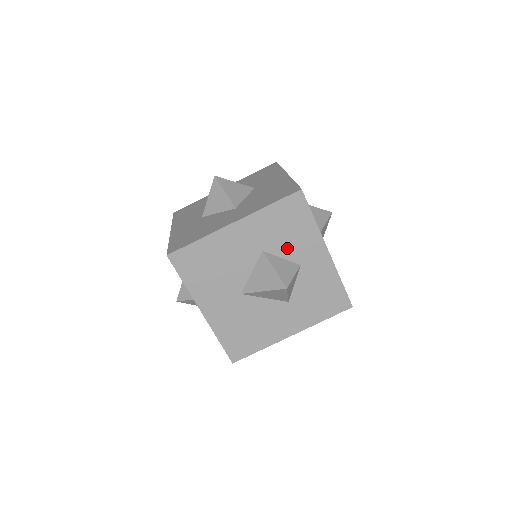
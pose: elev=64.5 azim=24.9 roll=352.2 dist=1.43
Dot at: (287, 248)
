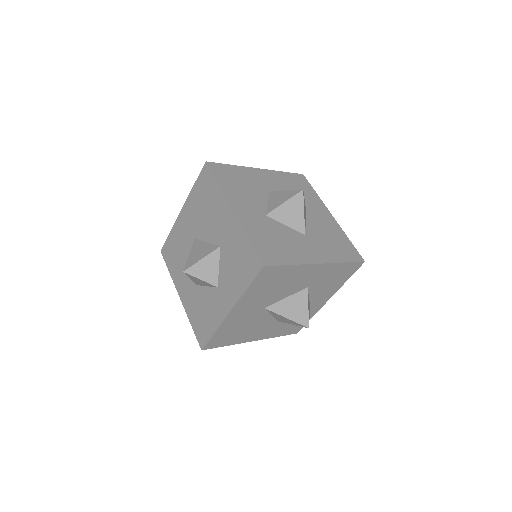
Dot at: (318, 290)
